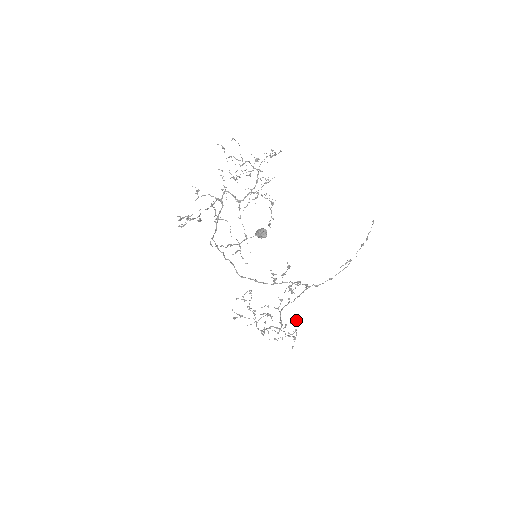
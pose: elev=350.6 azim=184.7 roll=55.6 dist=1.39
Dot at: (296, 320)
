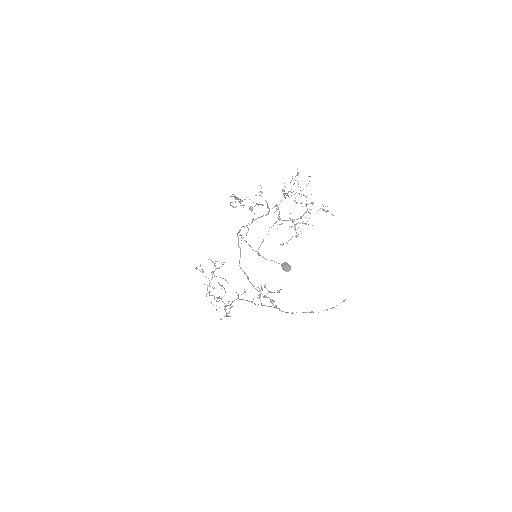
Dot at: occluded
